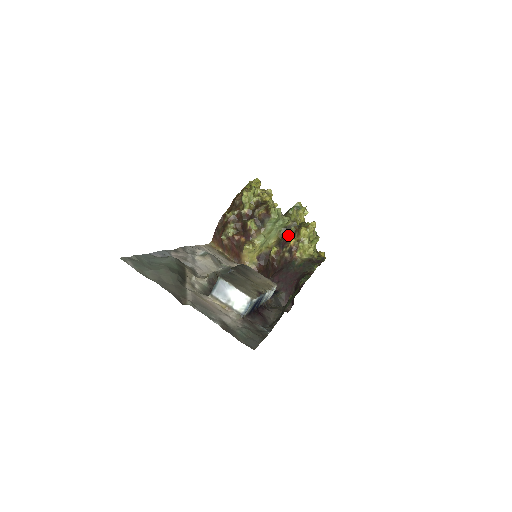
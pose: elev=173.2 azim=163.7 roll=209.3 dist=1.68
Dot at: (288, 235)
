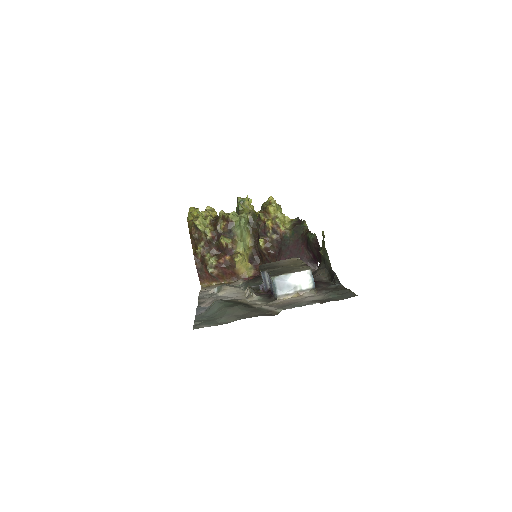
Dot at: (261, 222)
